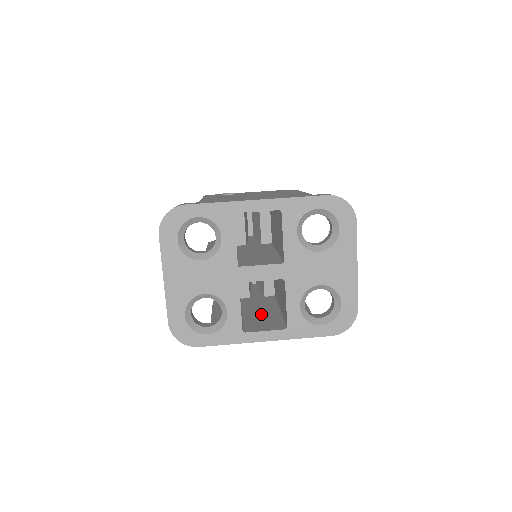
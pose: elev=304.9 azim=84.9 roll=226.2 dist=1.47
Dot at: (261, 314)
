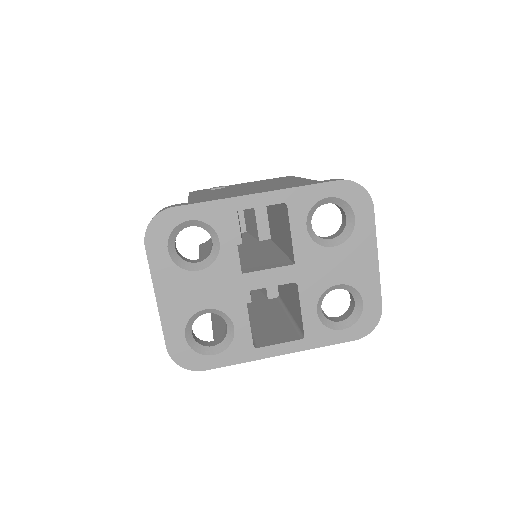
Dot at: (269, 322)
